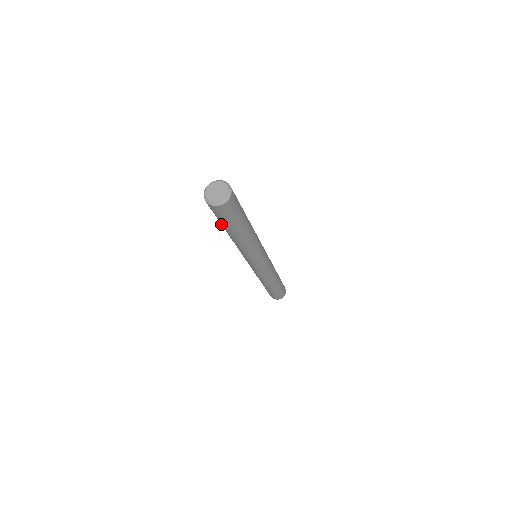
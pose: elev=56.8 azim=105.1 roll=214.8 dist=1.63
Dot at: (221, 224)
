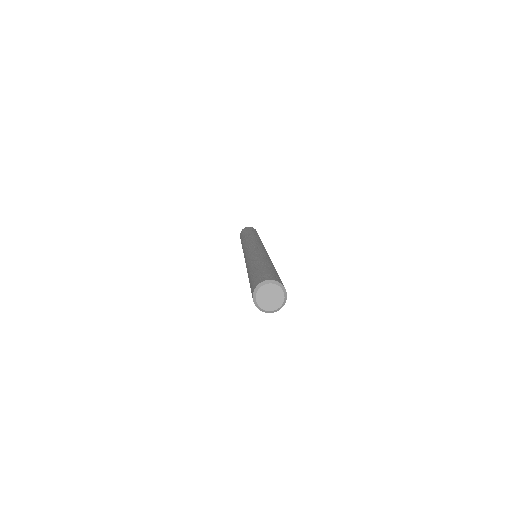
Dot at: occluded
